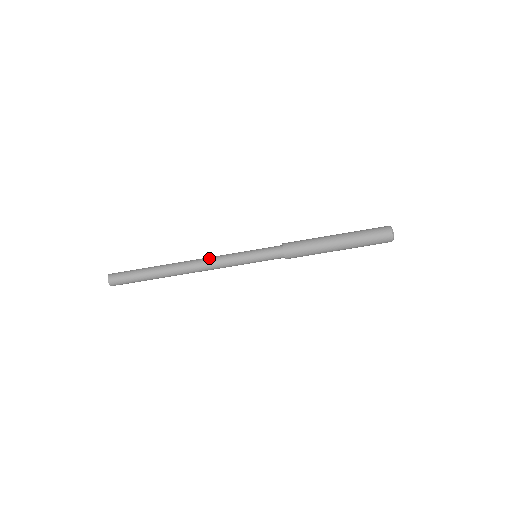
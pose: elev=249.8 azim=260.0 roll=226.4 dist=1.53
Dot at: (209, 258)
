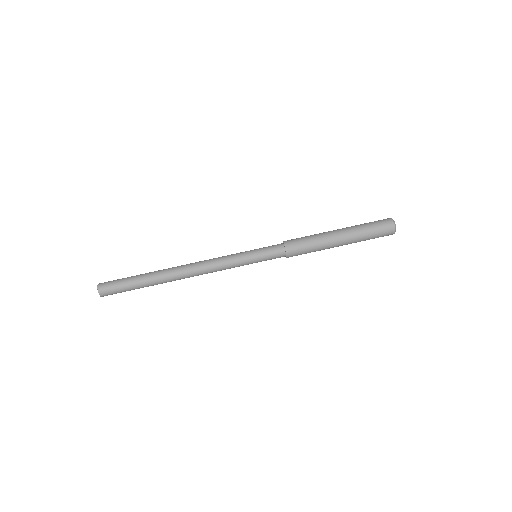
Dot at: (207, 260)
